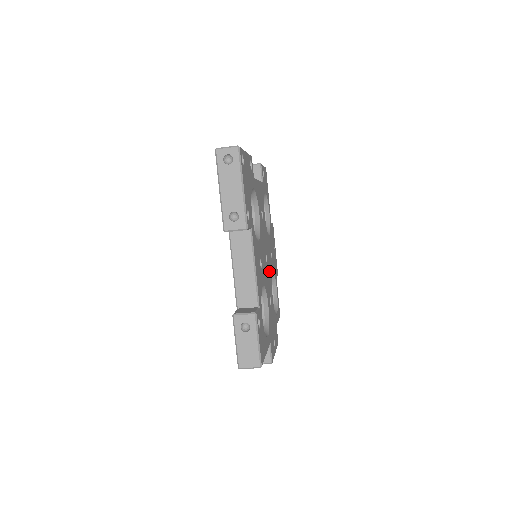
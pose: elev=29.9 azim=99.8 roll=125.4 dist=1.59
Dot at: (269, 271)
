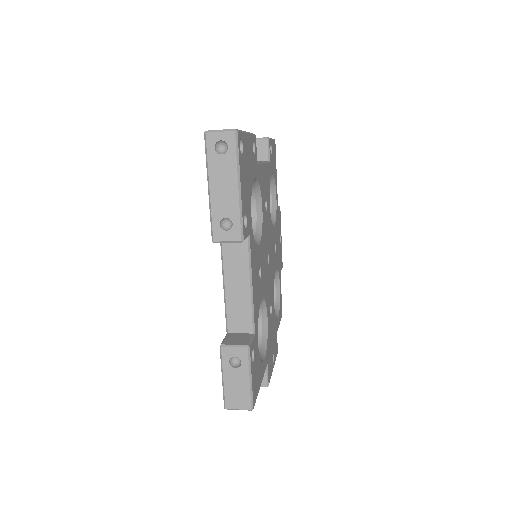
Dot at: (271, 272)
